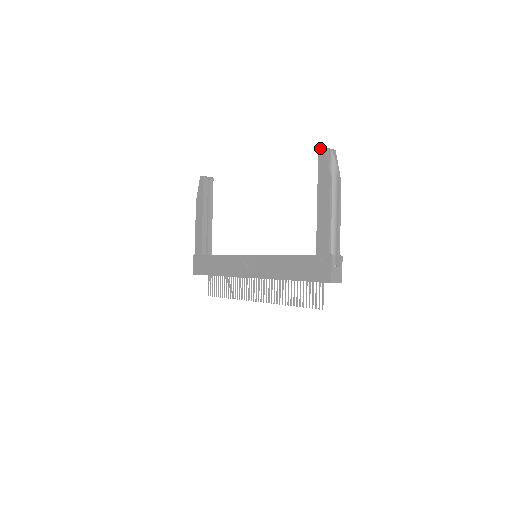
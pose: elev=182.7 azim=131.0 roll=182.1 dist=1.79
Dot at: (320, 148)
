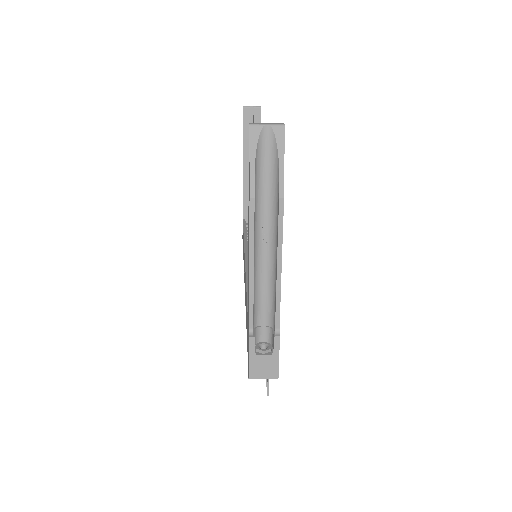
Dot at: occluded
